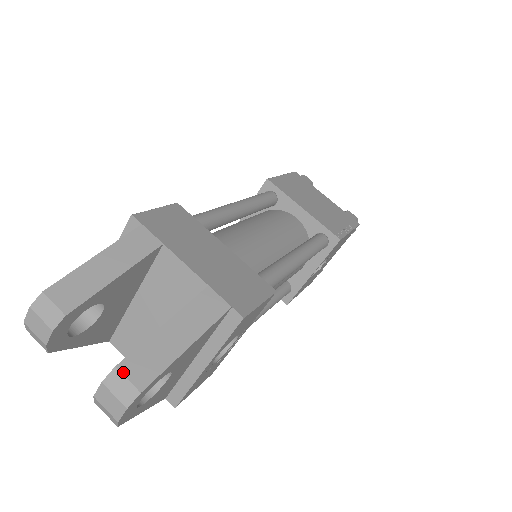
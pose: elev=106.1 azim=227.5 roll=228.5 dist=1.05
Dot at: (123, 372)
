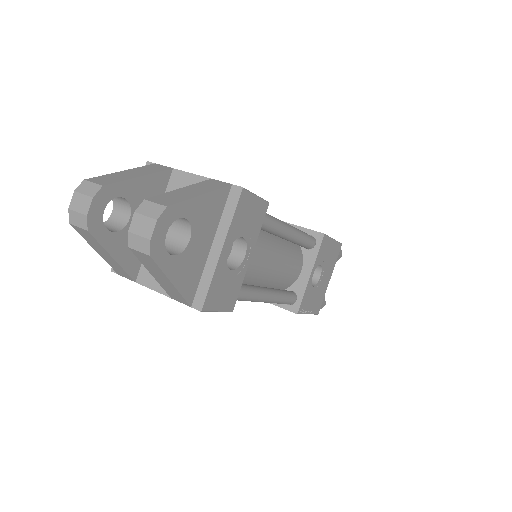
Dot at: (151, 201)
